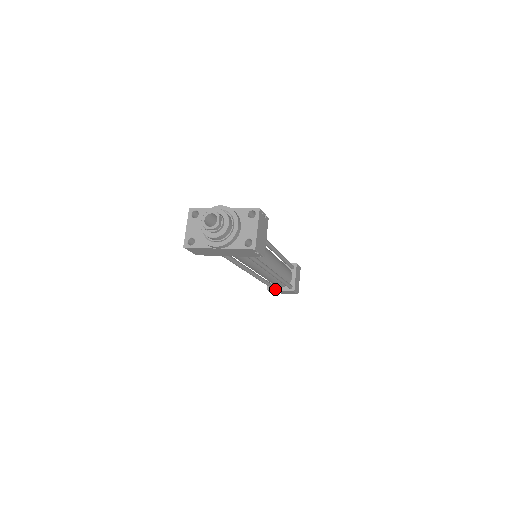
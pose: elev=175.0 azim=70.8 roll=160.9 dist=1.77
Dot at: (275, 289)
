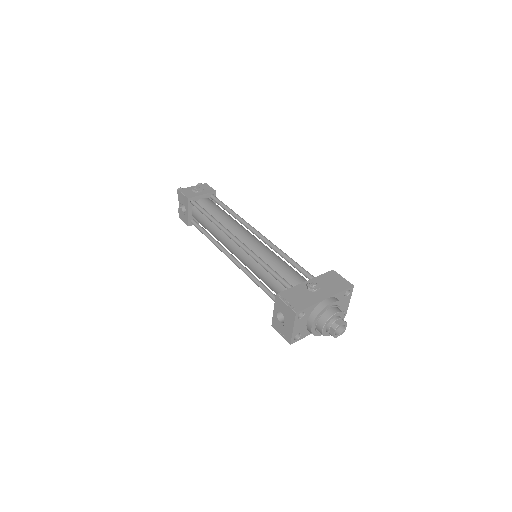
Dot at: occluded
